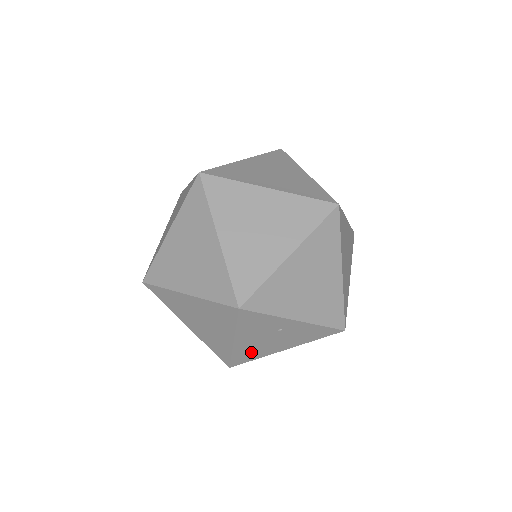
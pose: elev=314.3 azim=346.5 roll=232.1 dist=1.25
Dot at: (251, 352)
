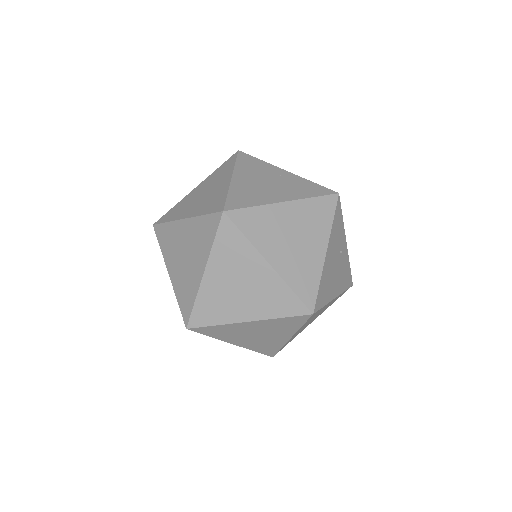
Dot at: (326, 285)
